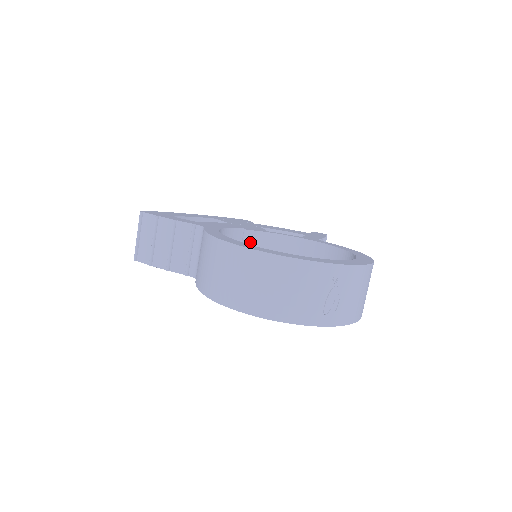
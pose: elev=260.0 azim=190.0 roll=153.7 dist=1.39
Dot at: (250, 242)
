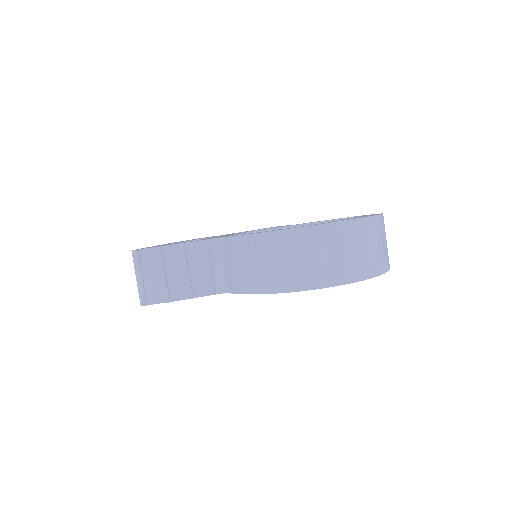
Dot at: occluded
